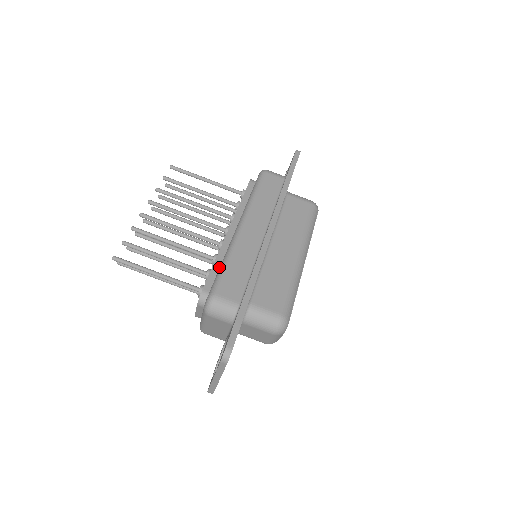
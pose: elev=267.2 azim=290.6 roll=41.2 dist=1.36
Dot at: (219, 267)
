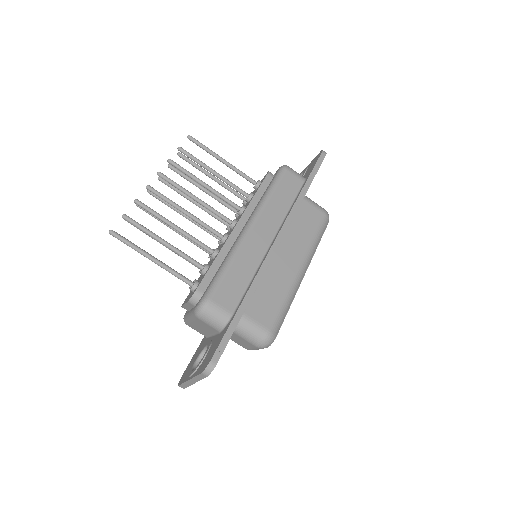
Dot at: (218, 266)
